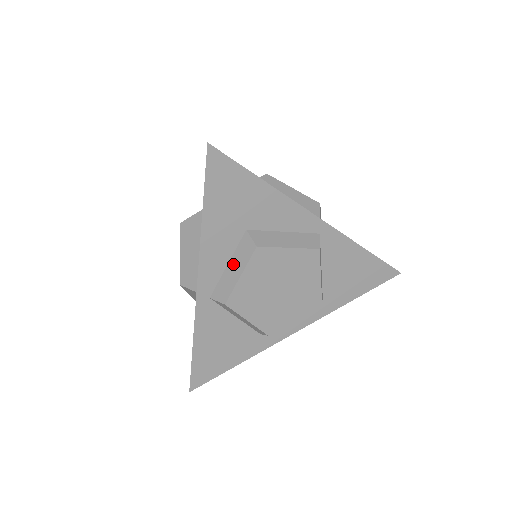
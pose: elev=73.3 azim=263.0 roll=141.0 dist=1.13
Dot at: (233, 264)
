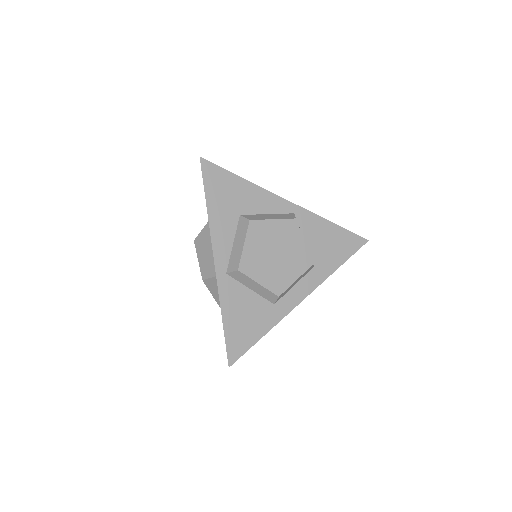
Dot at: (237, 241)
